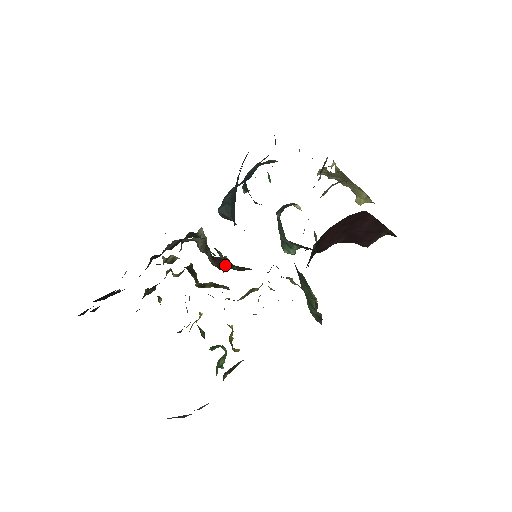
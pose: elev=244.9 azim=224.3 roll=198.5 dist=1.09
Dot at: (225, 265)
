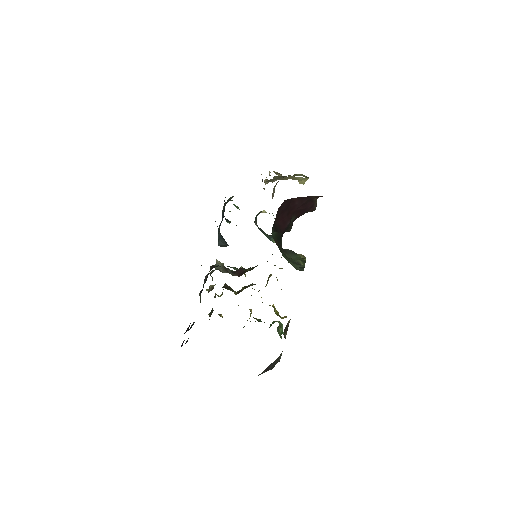
Dot at: (242, 272)
